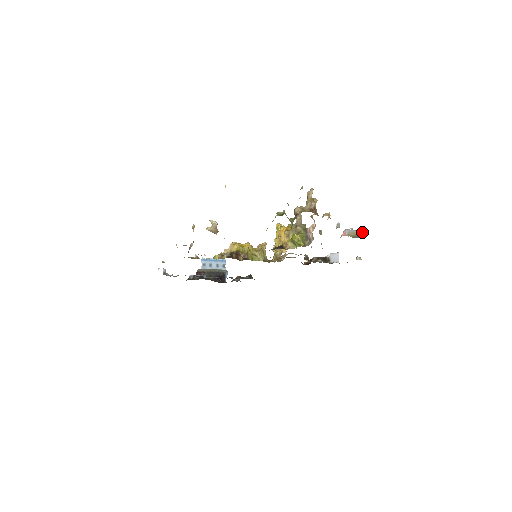
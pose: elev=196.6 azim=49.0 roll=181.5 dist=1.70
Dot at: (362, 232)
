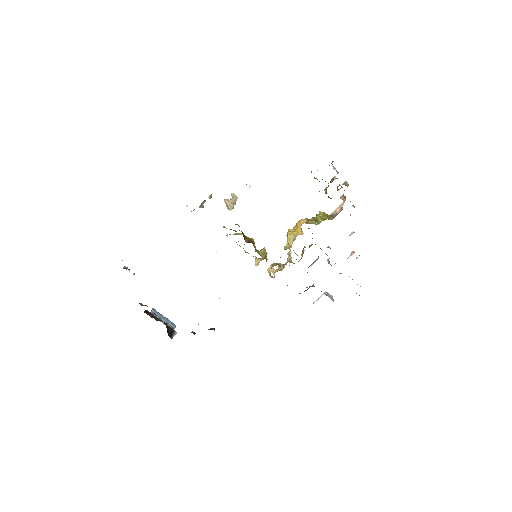
Dot at: occluded
